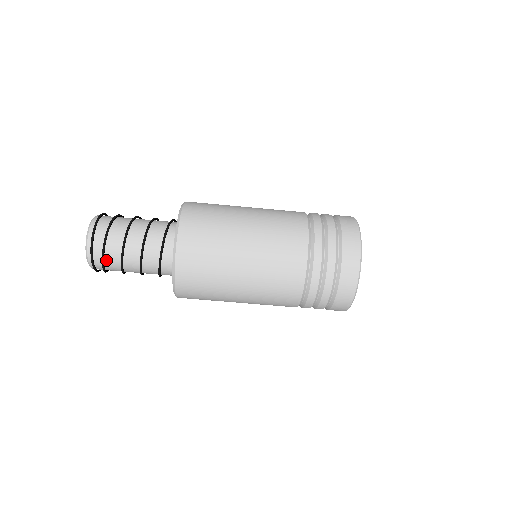
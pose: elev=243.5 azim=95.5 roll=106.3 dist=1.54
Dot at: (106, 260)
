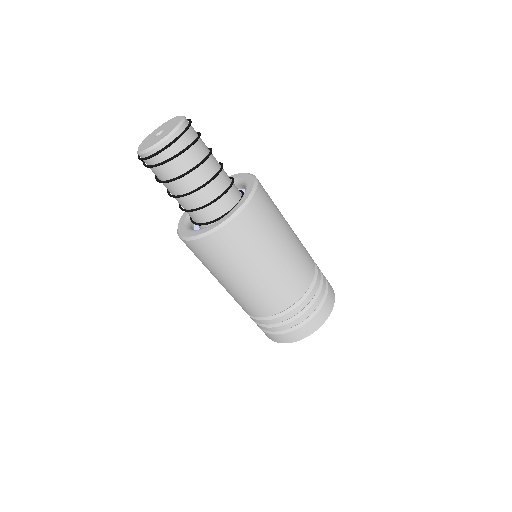
Dot at: (170, 162)
